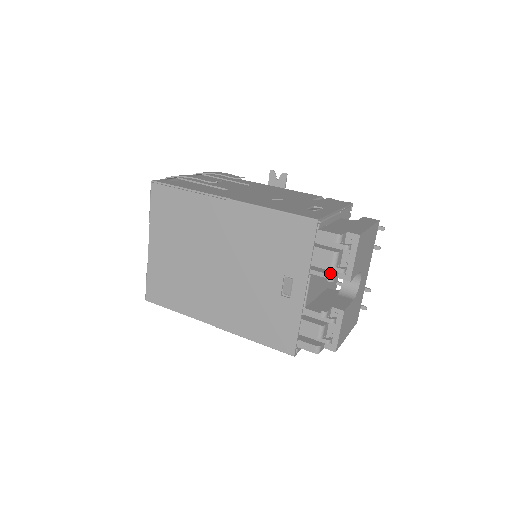
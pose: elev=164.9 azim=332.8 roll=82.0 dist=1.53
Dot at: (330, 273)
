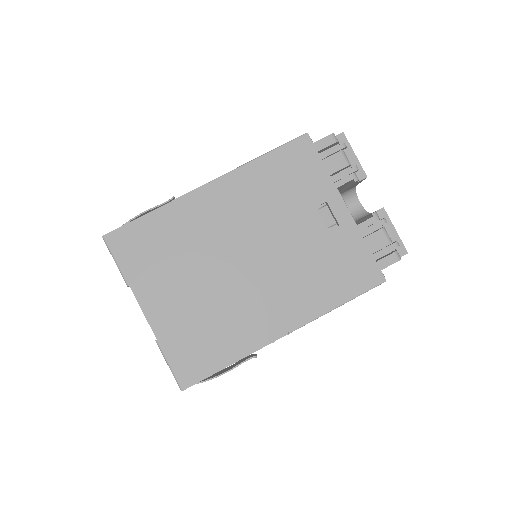
Dot at: (350, 175)
